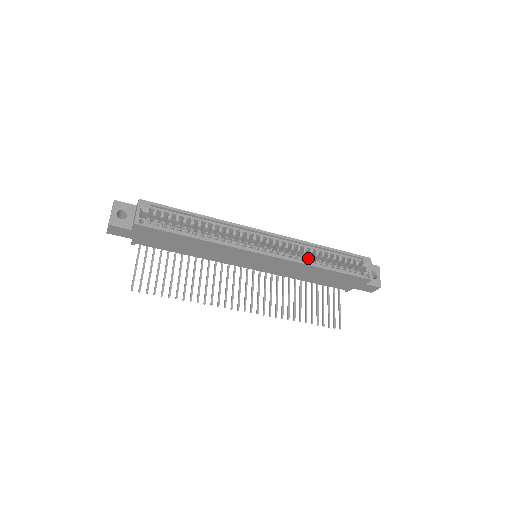
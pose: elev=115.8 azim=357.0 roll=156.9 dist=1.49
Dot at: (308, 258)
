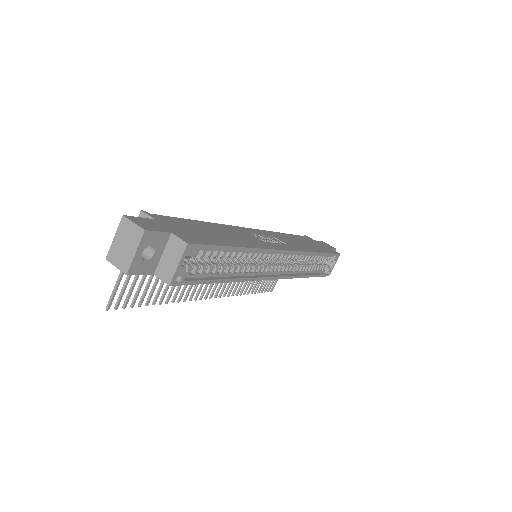
Dot at: occluded
